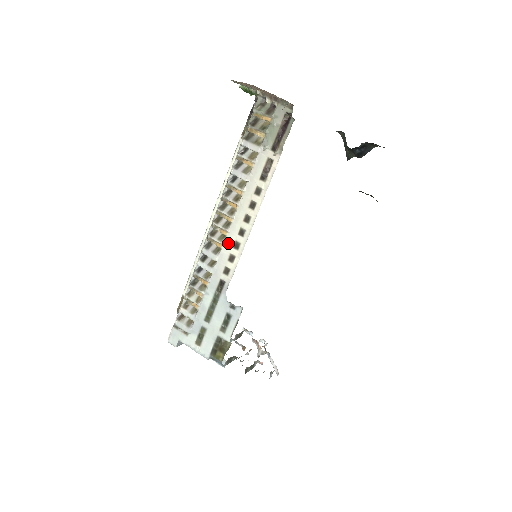
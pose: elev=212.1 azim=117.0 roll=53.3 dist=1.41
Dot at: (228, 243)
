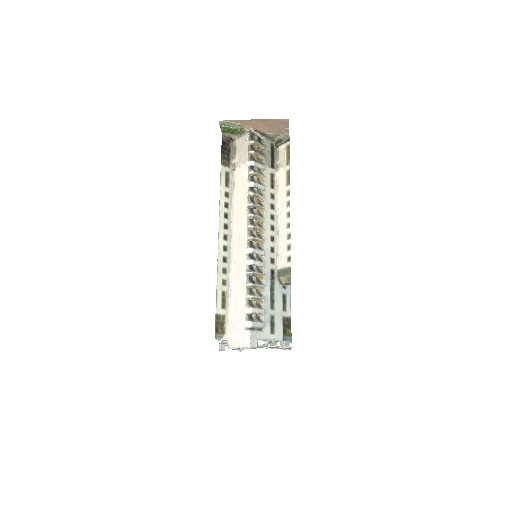
Dot at: (267, 239)
